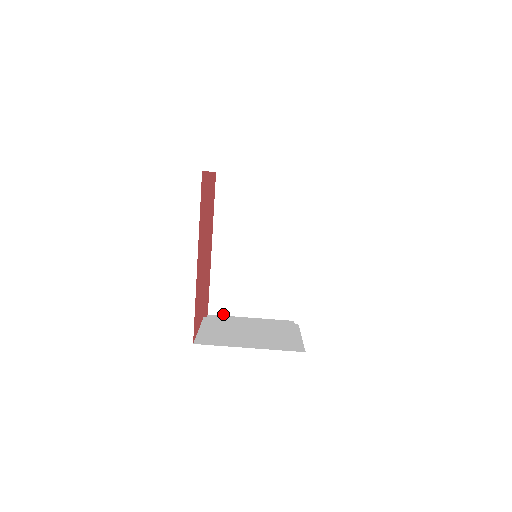
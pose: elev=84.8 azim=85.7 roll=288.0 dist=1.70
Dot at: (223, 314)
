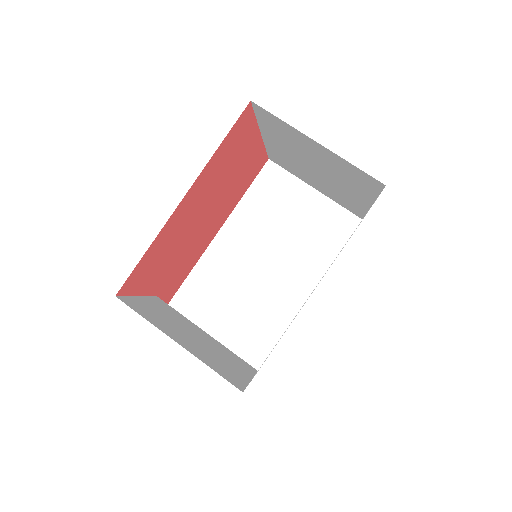
Dot at: occluded
